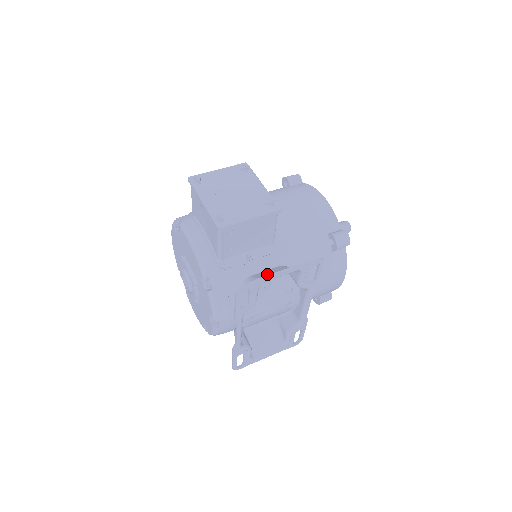
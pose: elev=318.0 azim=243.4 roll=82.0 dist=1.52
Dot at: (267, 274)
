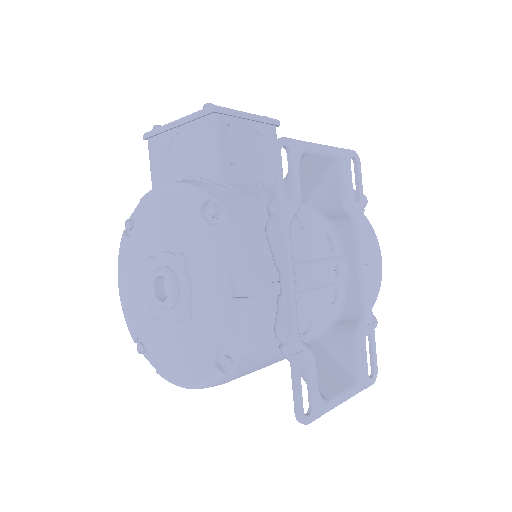
Dot at: occluded
